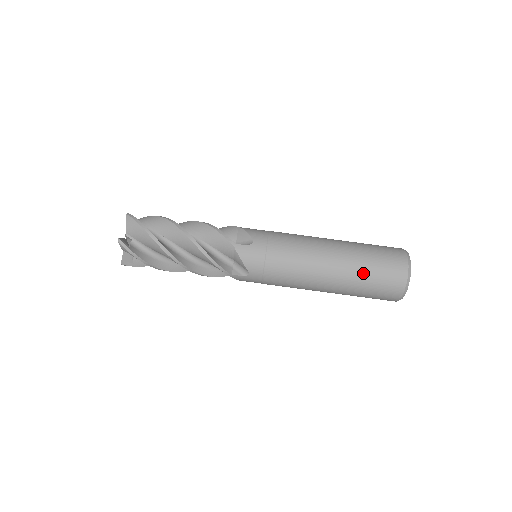
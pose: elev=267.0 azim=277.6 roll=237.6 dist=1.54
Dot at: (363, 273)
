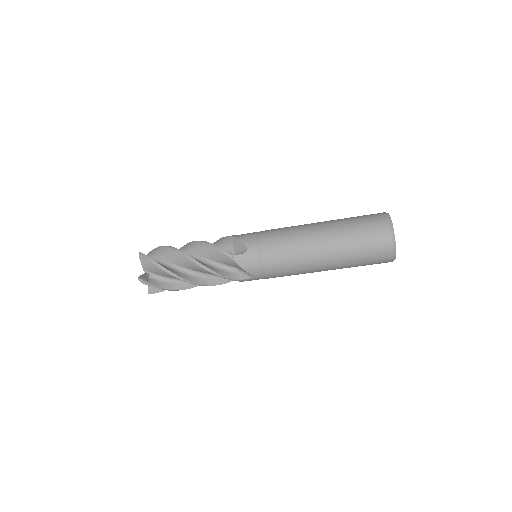
Dot at: (350, 250)
